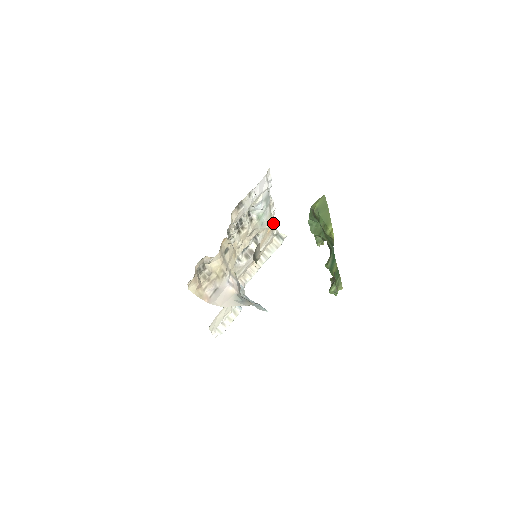
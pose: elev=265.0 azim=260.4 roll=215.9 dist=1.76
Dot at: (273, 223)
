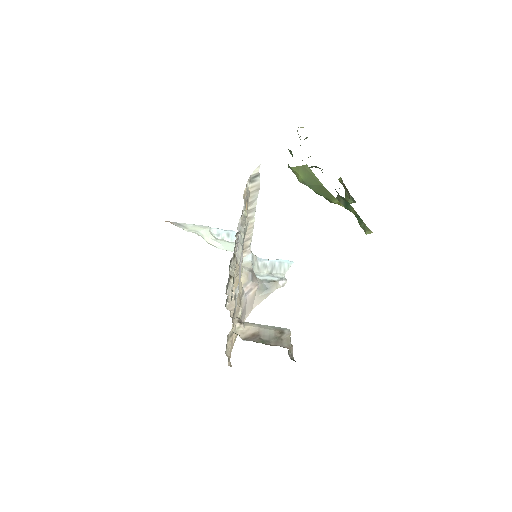
Dot at: (244, 193)
